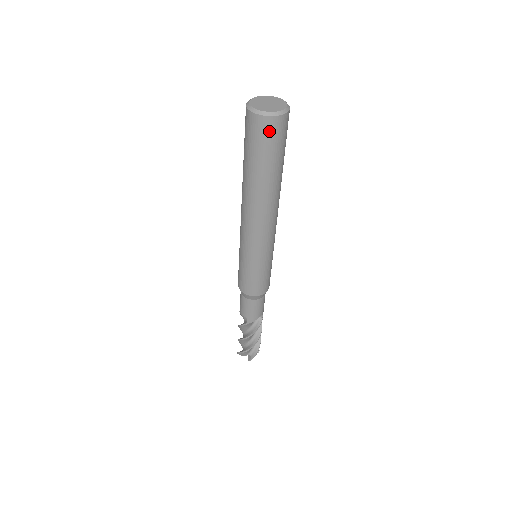
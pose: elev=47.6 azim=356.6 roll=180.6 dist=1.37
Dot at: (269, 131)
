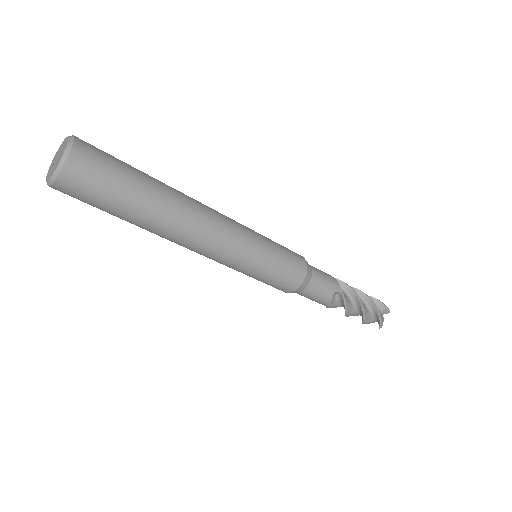
Dot at: (74, 191)
